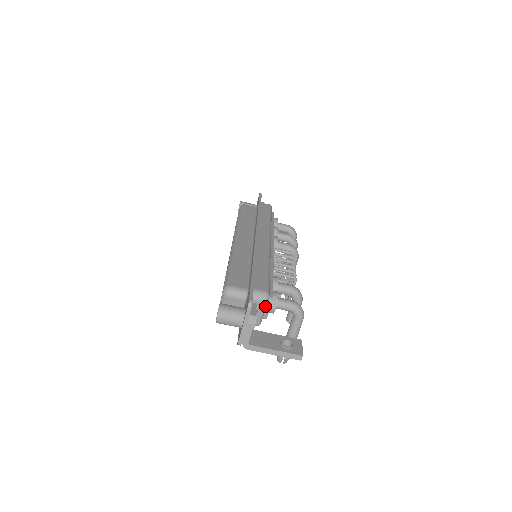
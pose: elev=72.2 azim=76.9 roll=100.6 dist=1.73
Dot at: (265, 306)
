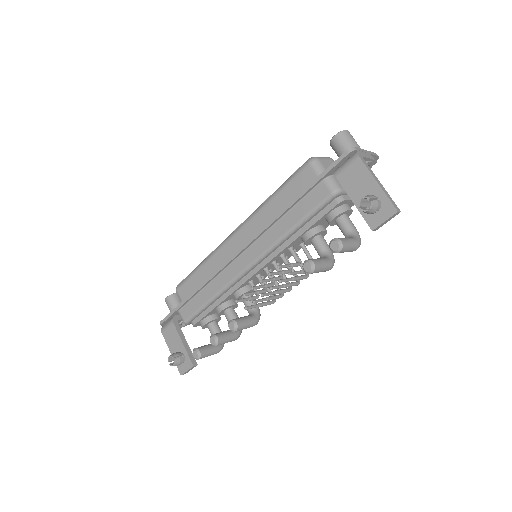
Dot at: occluded
